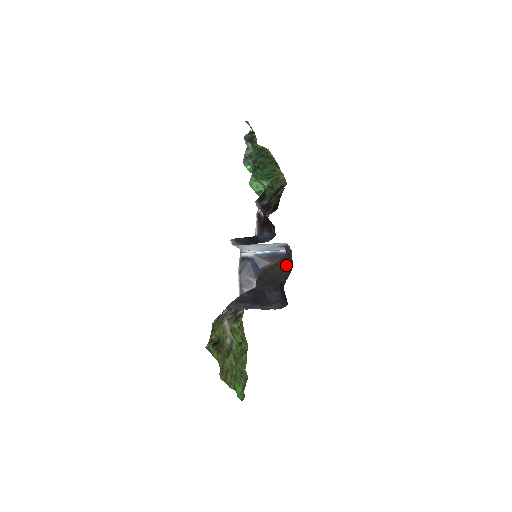
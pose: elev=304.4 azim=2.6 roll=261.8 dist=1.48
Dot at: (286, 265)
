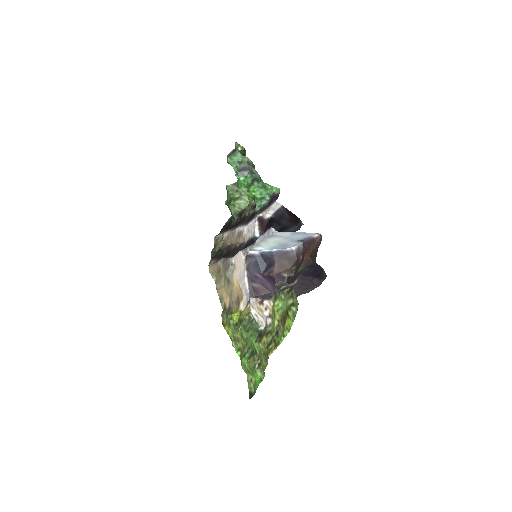
Dot at: occluded
